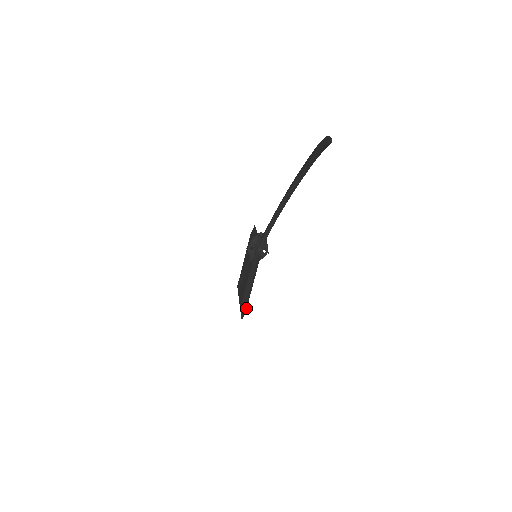
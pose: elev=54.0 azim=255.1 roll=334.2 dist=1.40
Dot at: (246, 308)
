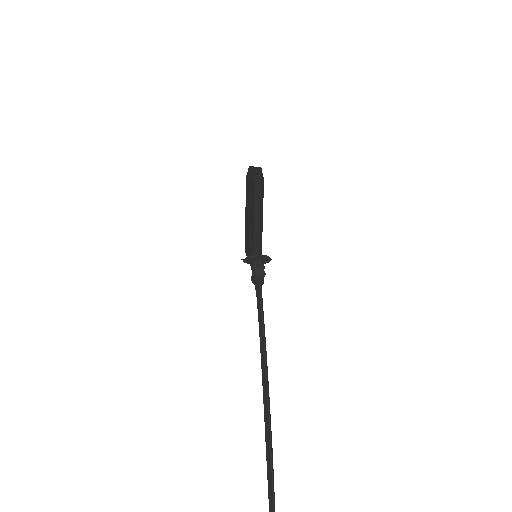
Dot at: occluded
